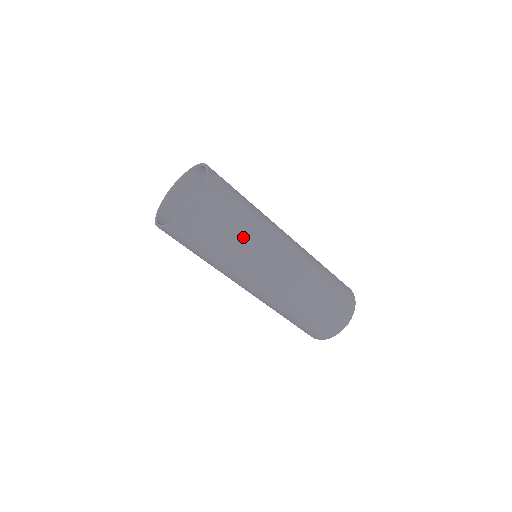
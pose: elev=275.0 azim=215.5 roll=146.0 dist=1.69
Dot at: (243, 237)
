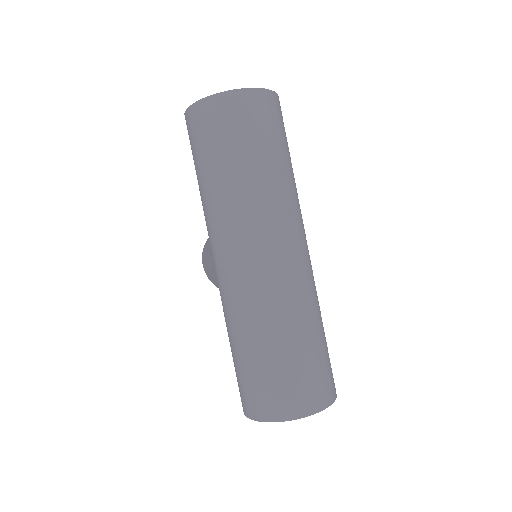
Dot at: (258, 173)
